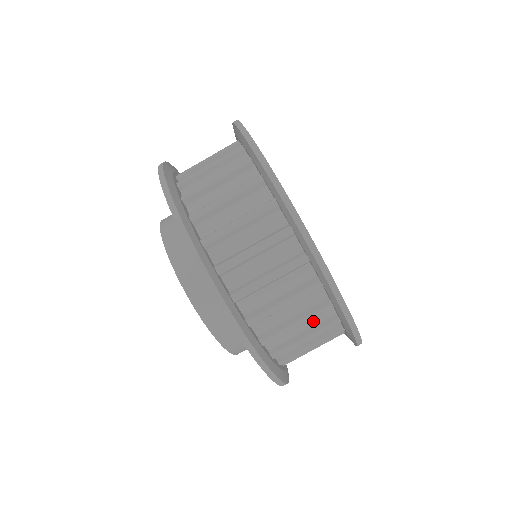
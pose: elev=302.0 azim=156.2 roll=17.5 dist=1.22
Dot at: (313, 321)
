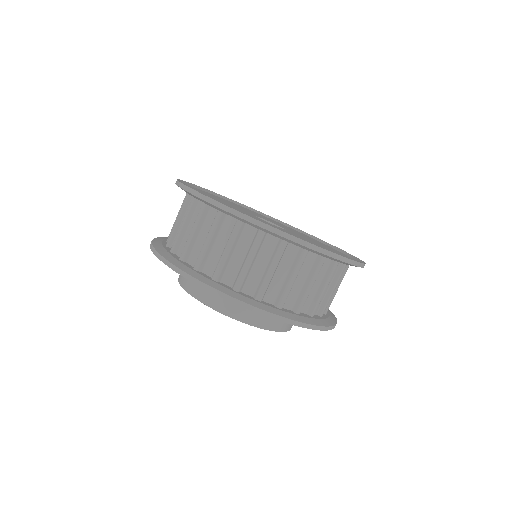
Dot at: (245, 244)
